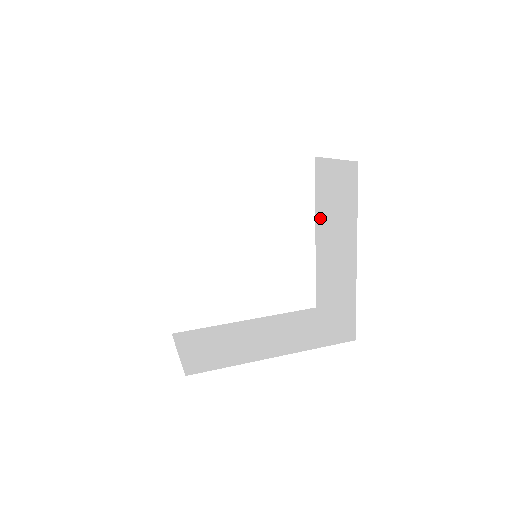
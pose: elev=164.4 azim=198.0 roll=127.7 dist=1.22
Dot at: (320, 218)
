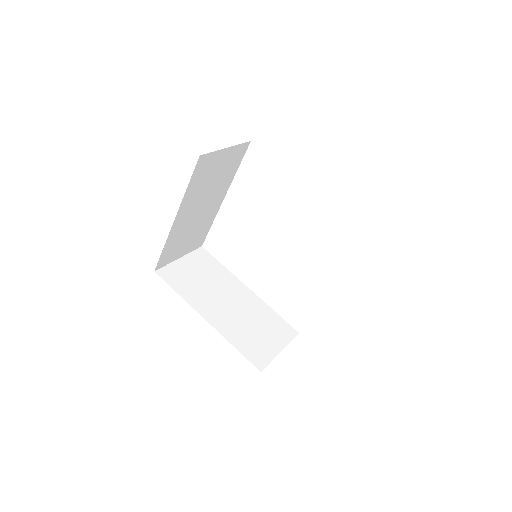
Dot at: occluded
